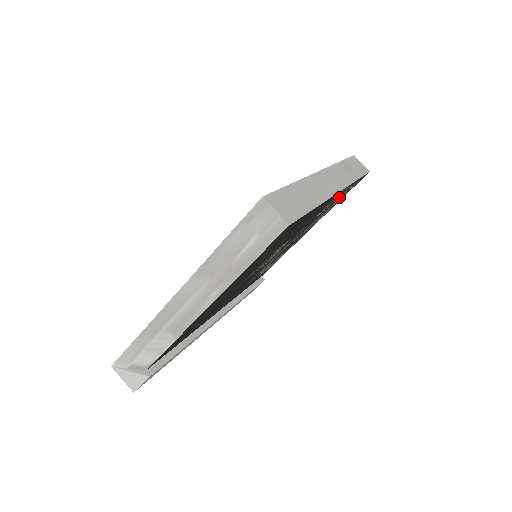
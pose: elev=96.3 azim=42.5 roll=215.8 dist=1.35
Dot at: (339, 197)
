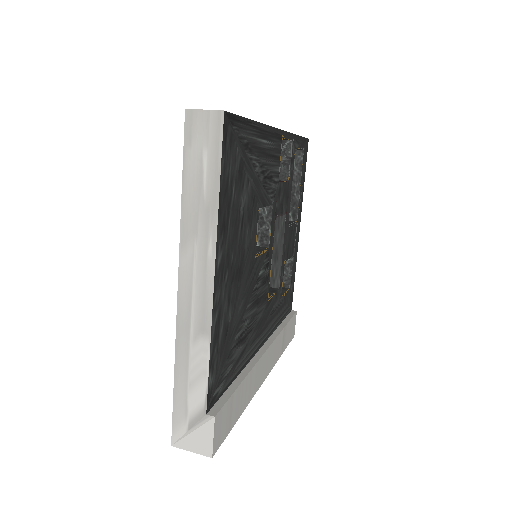
Dot at: (299, 175)
